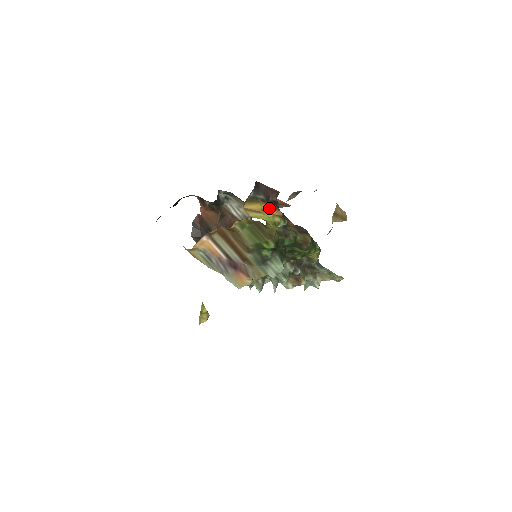
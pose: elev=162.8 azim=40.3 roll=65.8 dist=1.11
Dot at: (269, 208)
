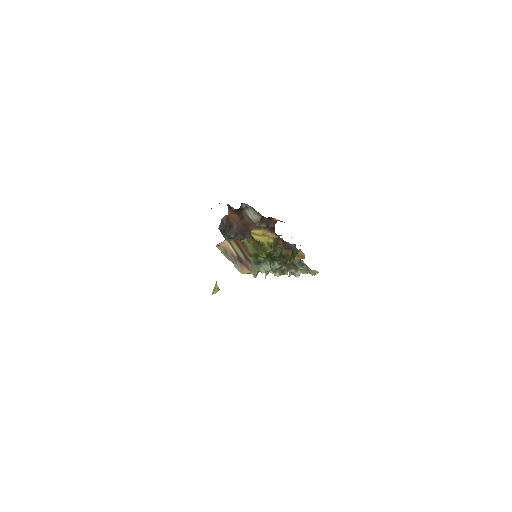
Dot at: (268, 232)
